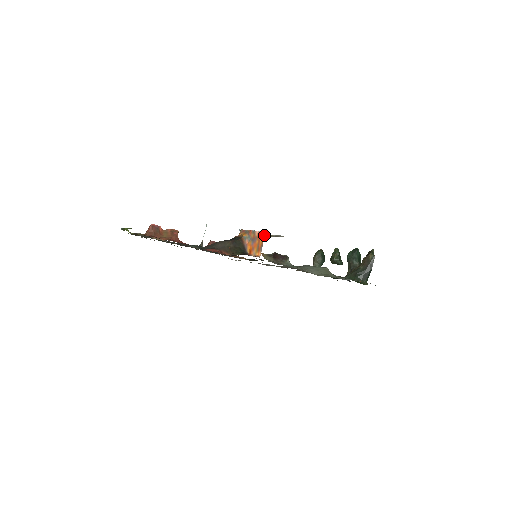
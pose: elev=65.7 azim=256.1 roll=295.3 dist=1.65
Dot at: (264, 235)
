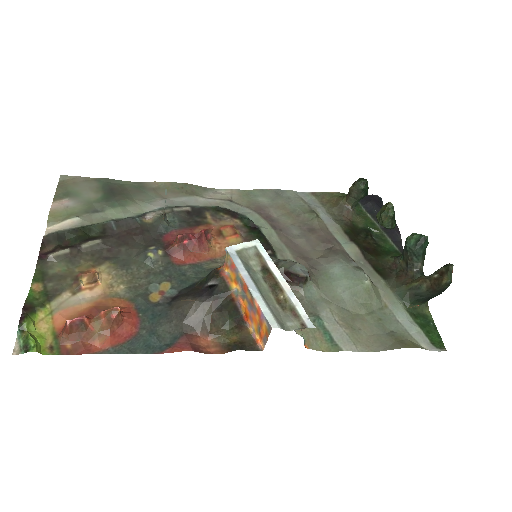
Dot at: (269, 330)
